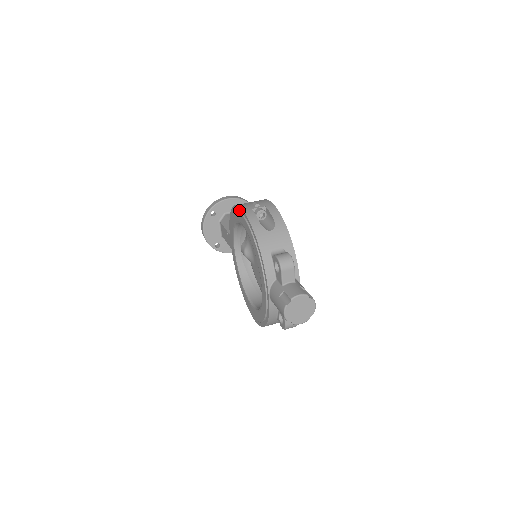
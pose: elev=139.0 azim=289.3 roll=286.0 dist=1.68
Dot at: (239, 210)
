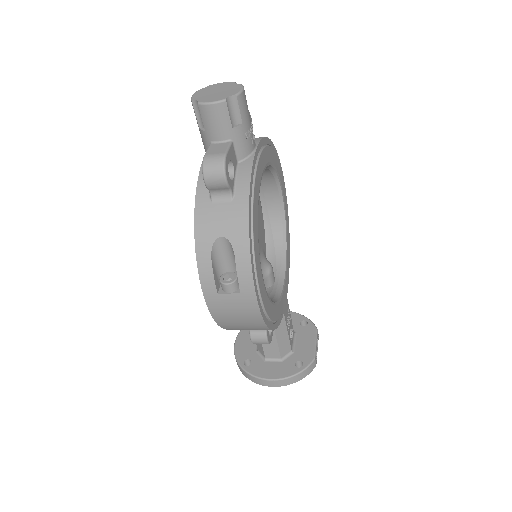
Dot at: occluded
